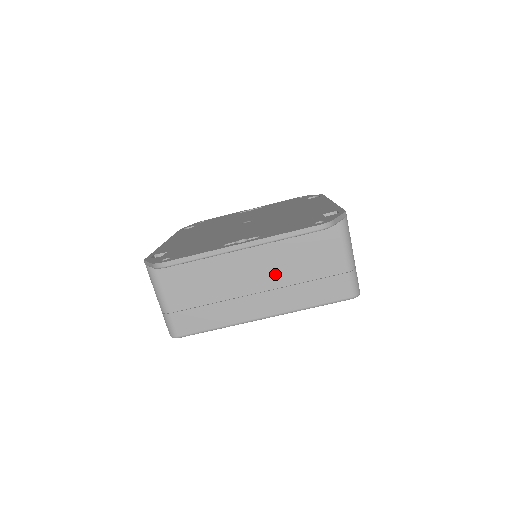
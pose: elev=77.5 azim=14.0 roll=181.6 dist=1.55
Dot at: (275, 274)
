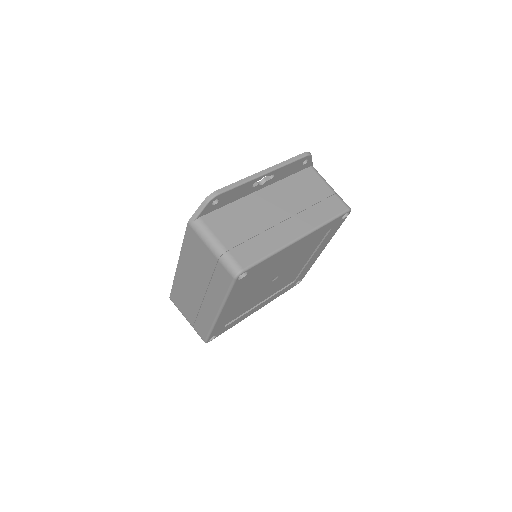
Dot at: (291, 205)
